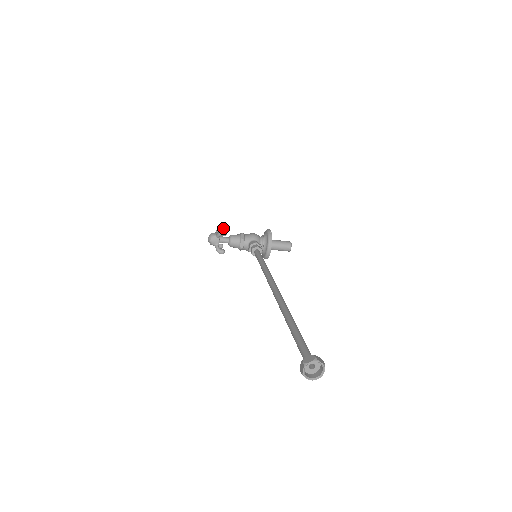
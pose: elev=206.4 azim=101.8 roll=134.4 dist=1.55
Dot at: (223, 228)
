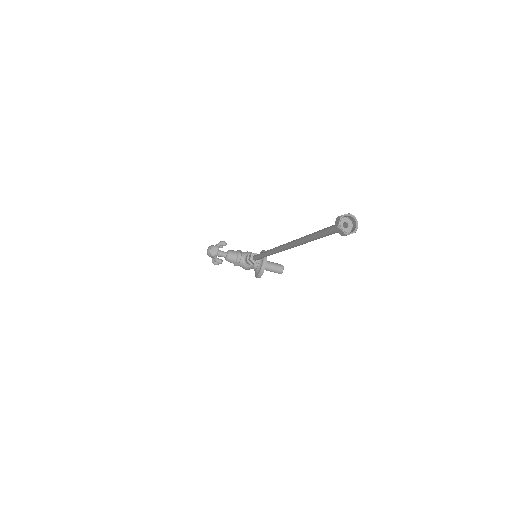
Dot at: occluded
